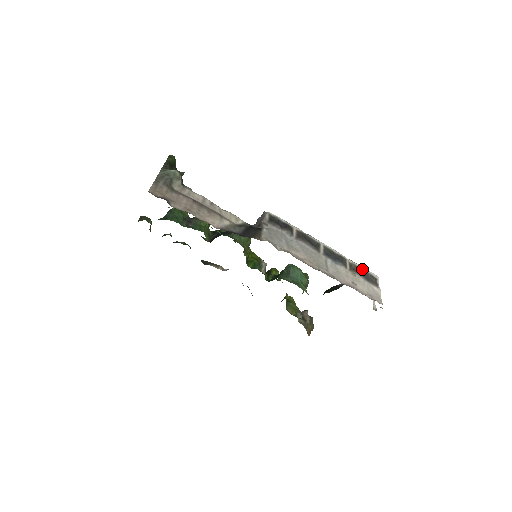
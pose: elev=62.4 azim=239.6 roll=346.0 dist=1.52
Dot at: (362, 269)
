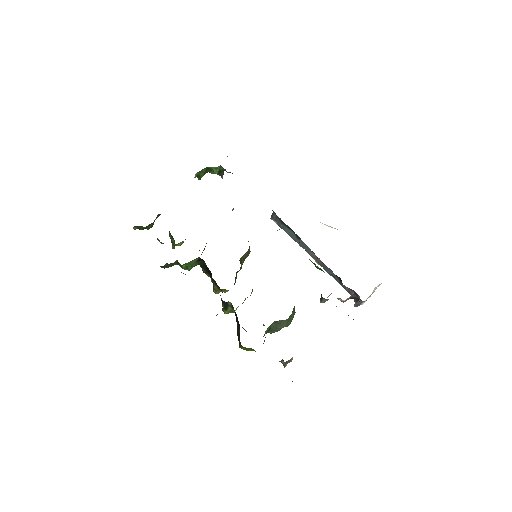
Dot at: occluded
